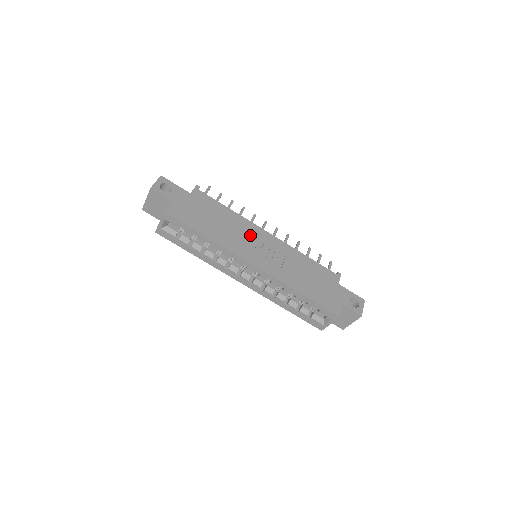
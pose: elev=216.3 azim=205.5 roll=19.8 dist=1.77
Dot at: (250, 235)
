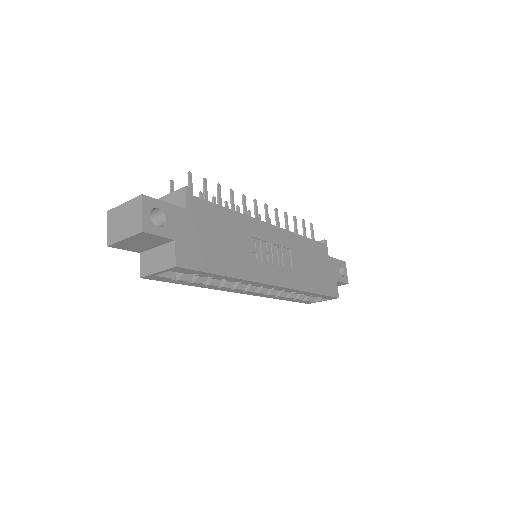
Dot at: (258, 240)
